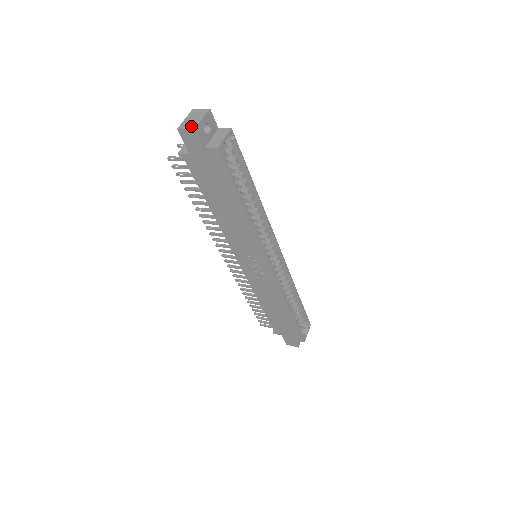
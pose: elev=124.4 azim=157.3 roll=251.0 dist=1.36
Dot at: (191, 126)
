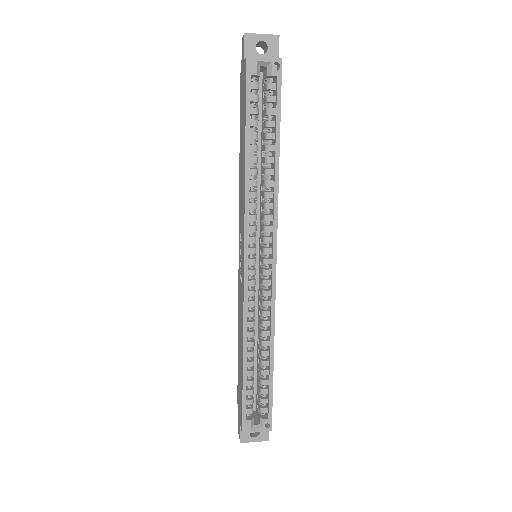
Dot at: (248, 34)
